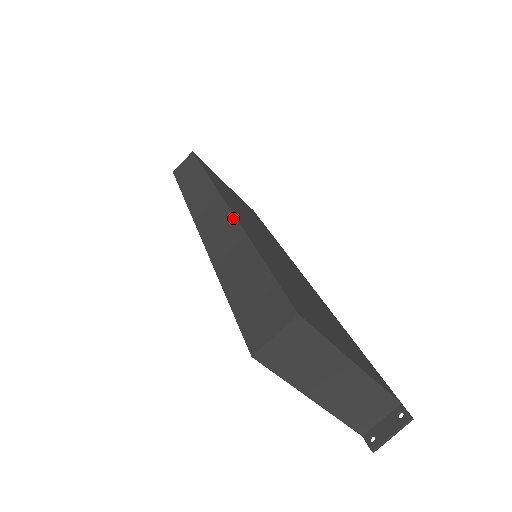
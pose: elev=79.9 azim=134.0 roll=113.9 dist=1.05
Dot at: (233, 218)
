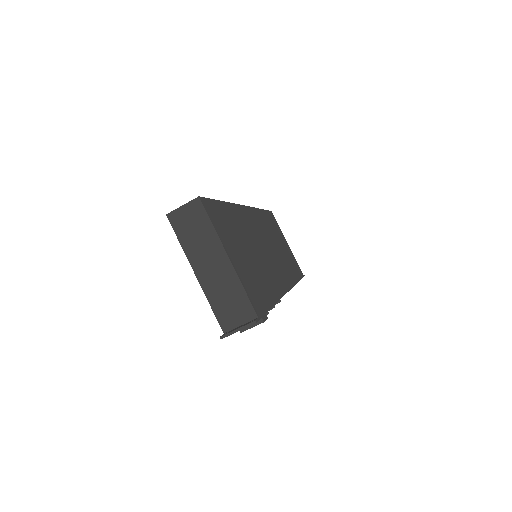
Dot at: (238, 205)
